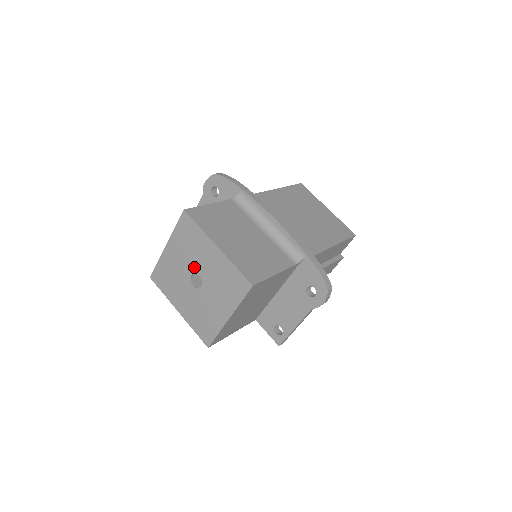
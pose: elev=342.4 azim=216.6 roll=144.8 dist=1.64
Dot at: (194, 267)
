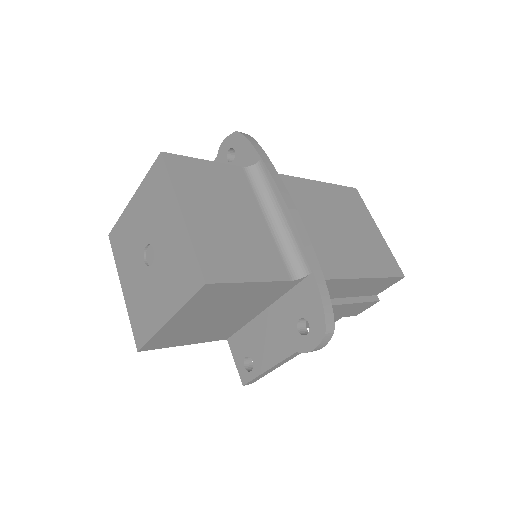
Dot at: (151, 235)
